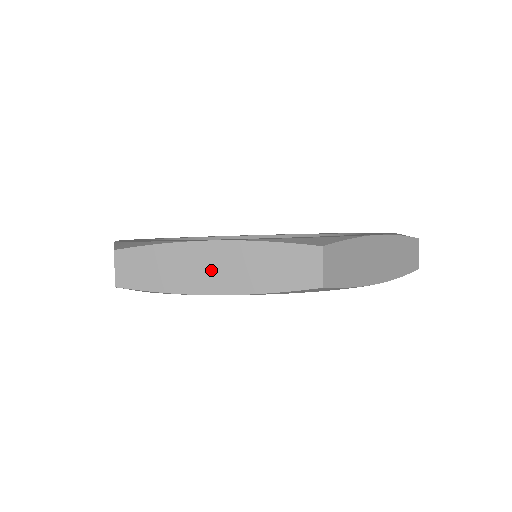
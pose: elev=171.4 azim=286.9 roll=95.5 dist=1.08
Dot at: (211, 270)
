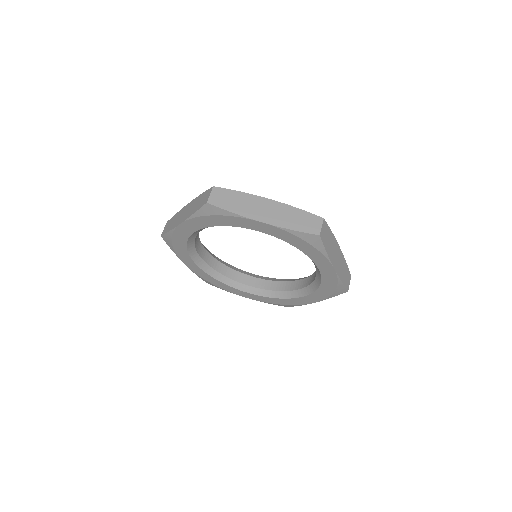
Dot at: (184, 214)
